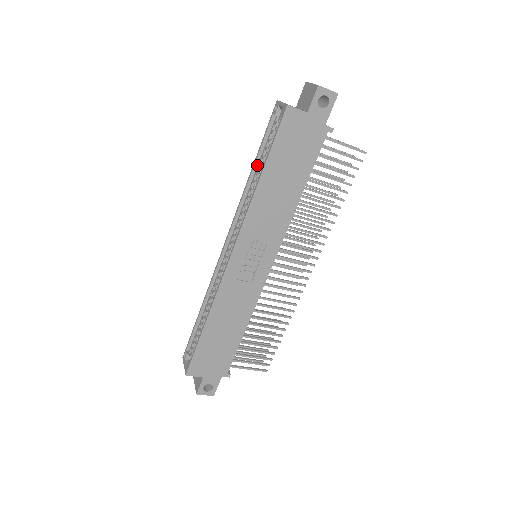
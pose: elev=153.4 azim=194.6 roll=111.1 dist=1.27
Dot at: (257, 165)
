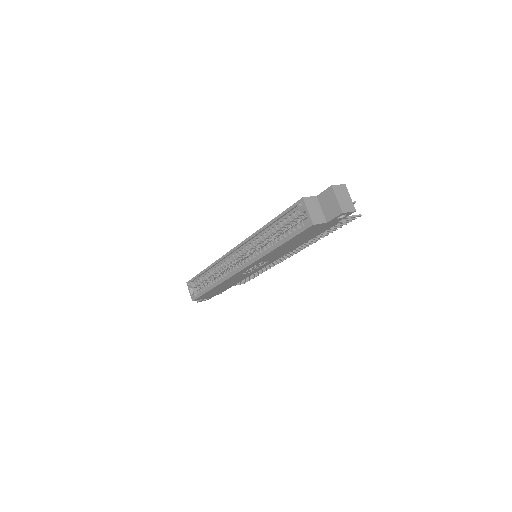
Dot at: (272, 224)
